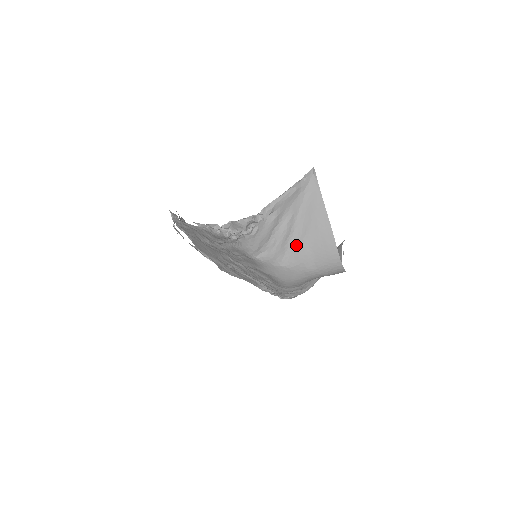
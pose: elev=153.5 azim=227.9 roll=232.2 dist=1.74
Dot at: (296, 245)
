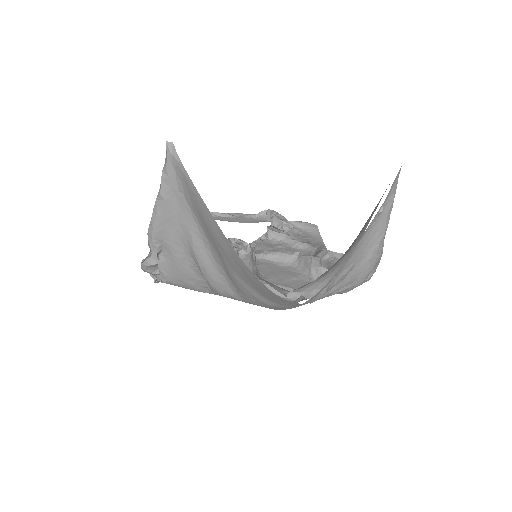
Dot at: (228, 274)
